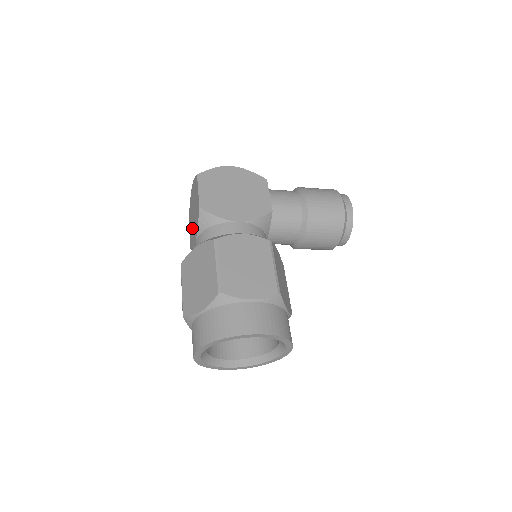
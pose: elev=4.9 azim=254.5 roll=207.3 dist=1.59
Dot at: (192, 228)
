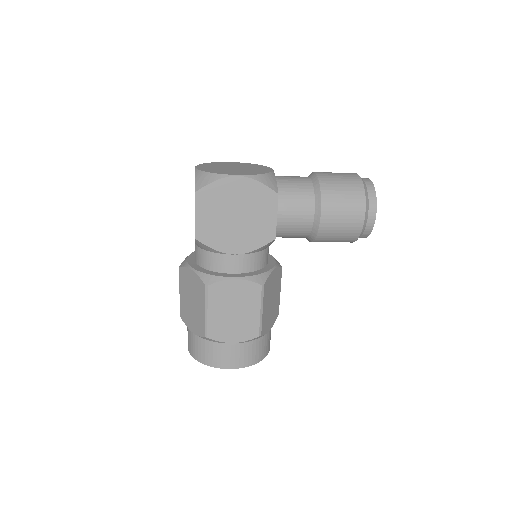
Dot at: occluded
